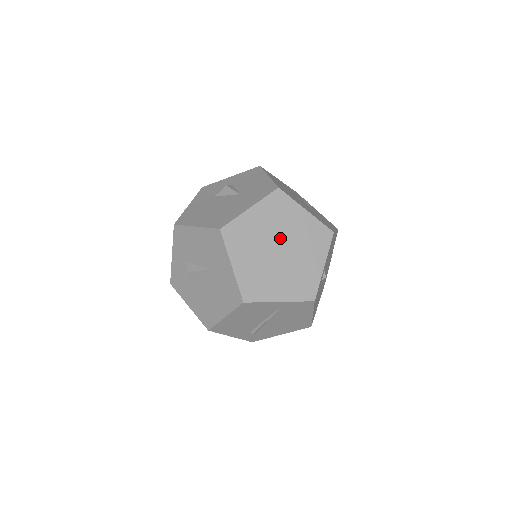
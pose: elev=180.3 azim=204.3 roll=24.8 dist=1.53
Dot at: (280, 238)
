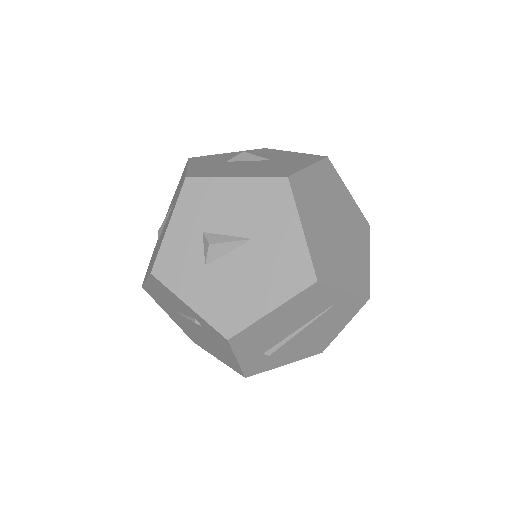
Dot at: (336, 213)
